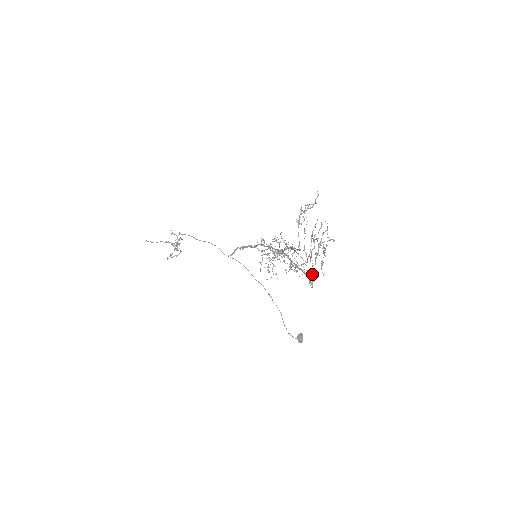
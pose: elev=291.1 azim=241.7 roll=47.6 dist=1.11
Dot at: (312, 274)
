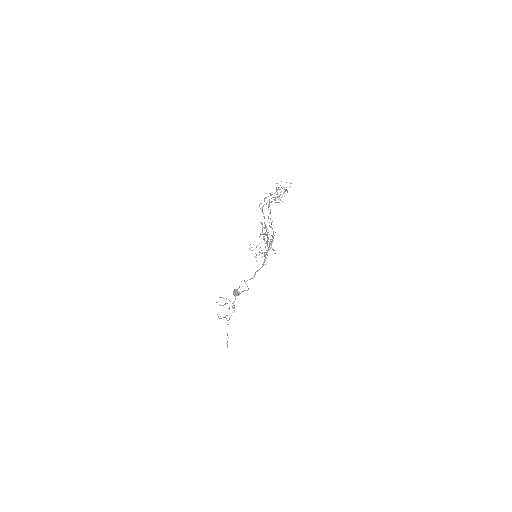
Dot at: (264, 199)
